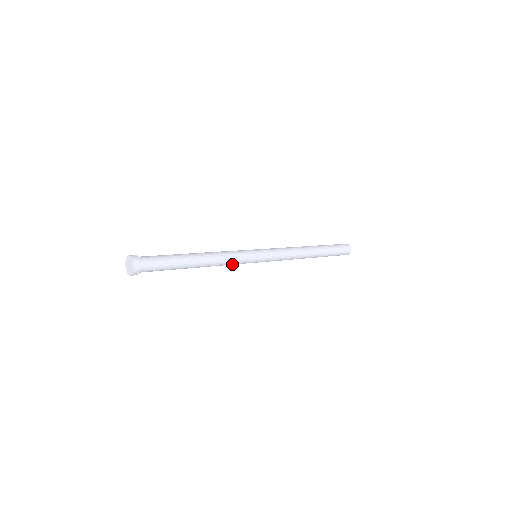
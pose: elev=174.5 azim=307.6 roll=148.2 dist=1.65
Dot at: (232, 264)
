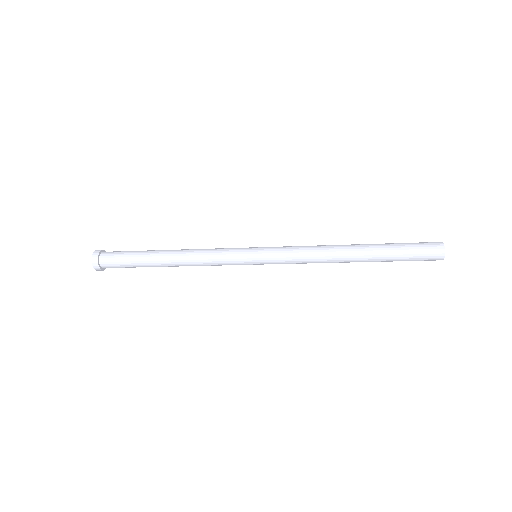
Dot at: (216, 262)
